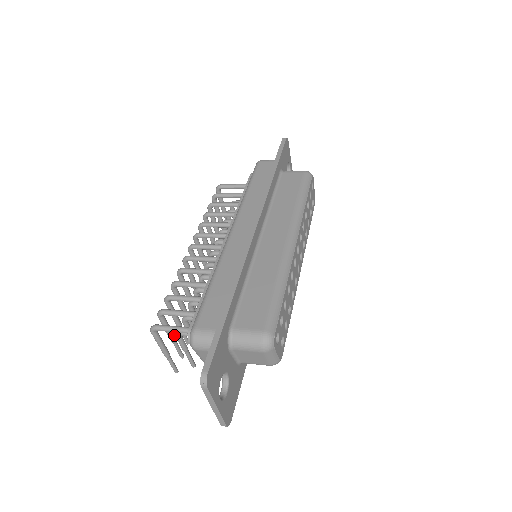
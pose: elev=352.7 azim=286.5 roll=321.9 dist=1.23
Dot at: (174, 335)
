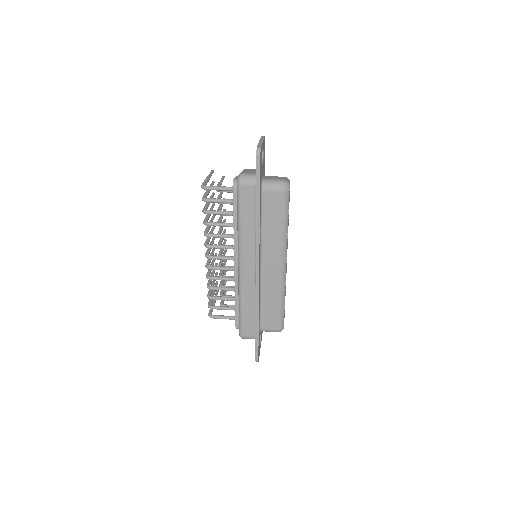
Dot at: (214, 293)
